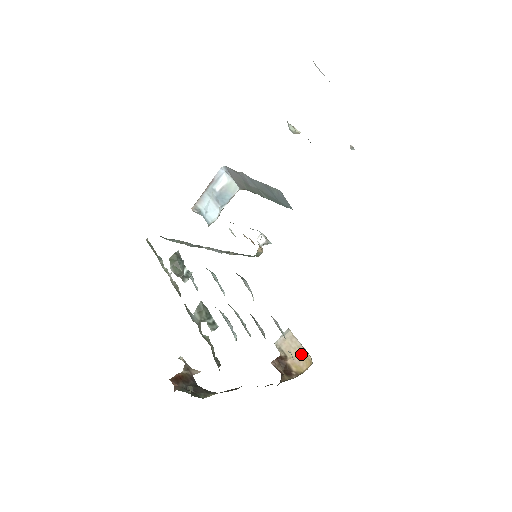
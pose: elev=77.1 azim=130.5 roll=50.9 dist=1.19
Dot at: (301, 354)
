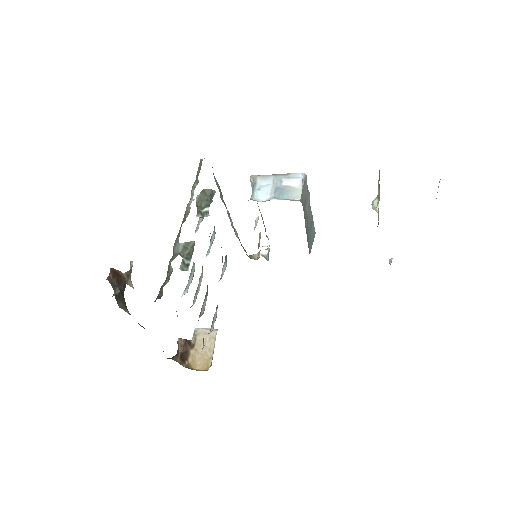
Dot at: (206, 356)
